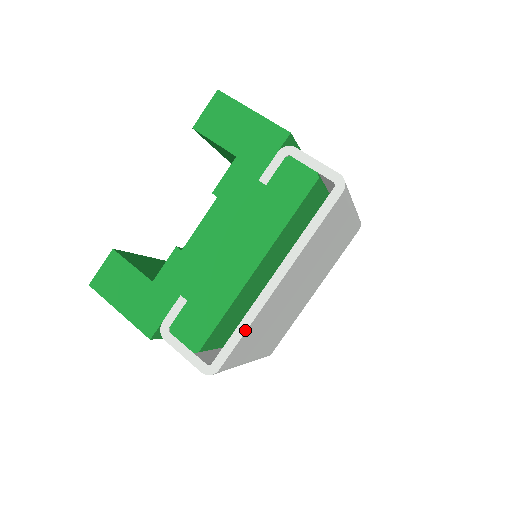
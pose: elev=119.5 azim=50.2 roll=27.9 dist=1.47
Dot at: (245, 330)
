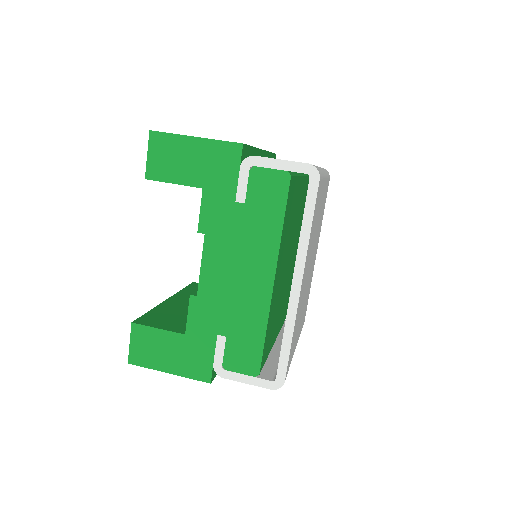
Dot at: (291, 338)
